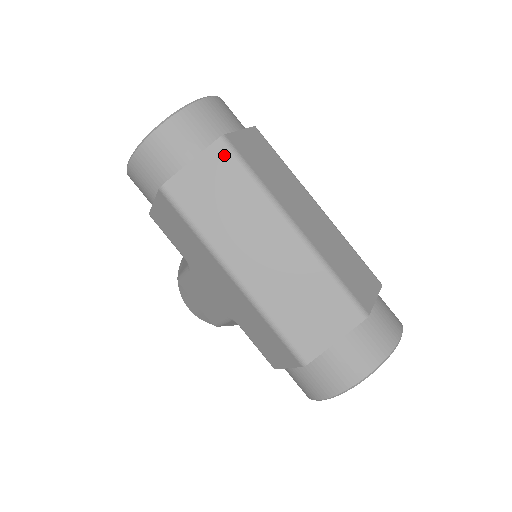
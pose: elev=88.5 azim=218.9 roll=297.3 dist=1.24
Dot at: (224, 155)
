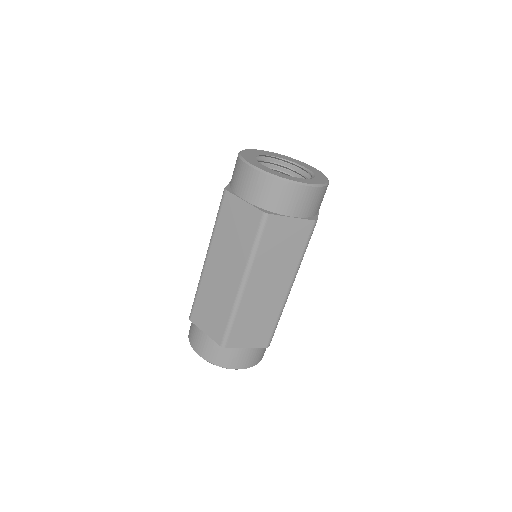
Dot at: (257, 221)
